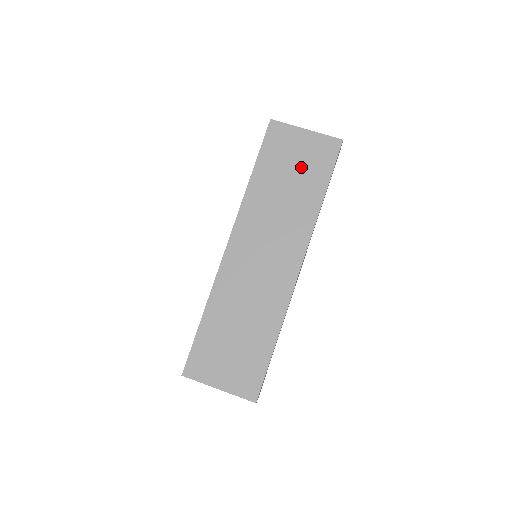
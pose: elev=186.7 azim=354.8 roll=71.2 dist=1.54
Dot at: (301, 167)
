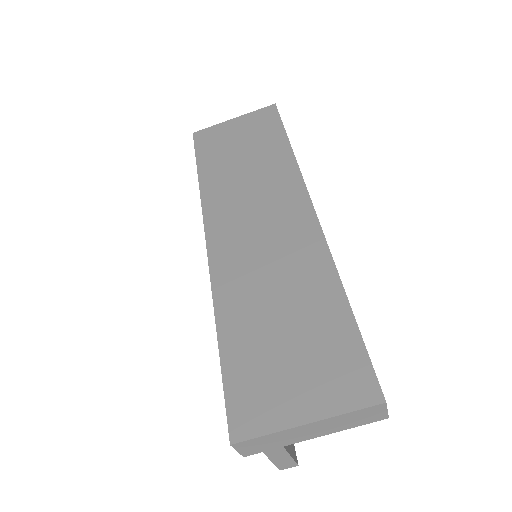
Dot at: (248, 141)
